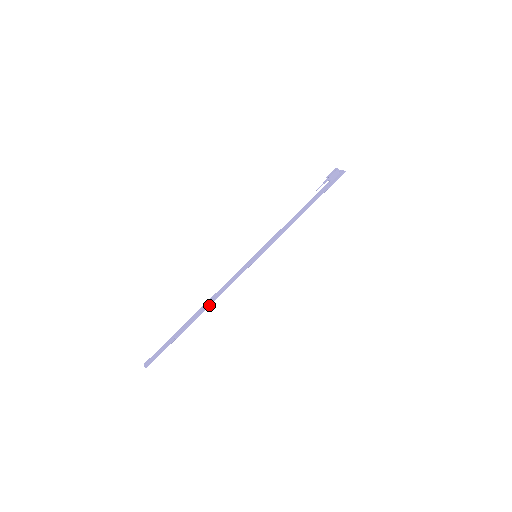
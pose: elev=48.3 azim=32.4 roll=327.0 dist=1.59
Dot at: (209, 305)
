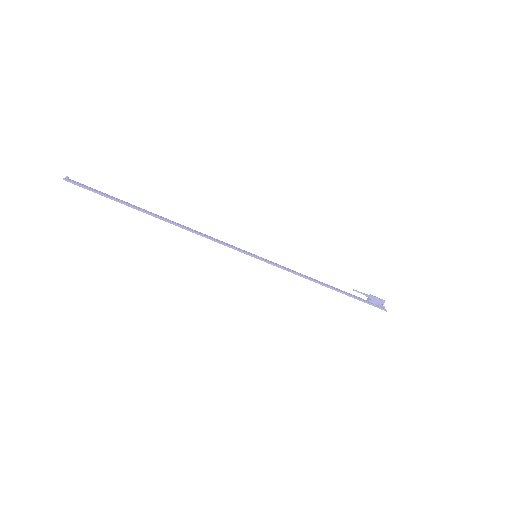
Dot at: (177, 225)
